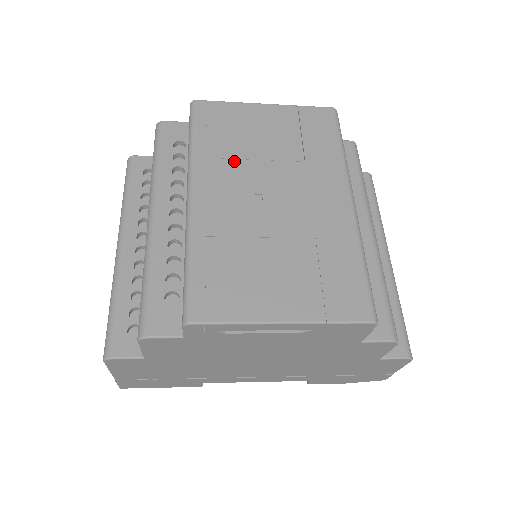
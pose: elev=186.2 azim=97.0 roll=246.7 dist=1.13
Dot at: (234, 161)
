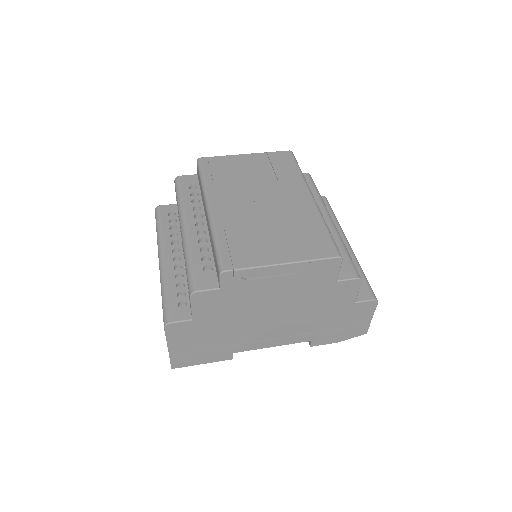
Dot at: (232, 186)
